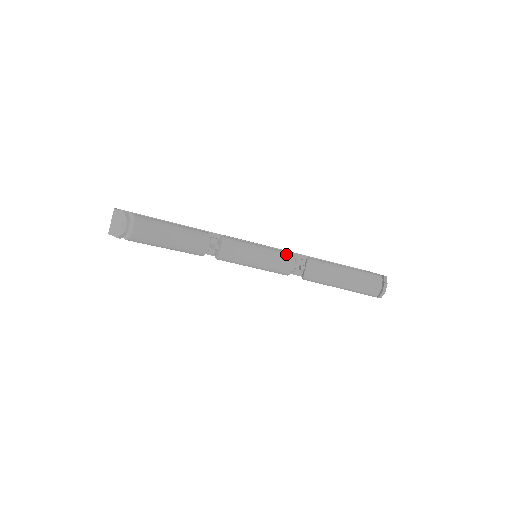
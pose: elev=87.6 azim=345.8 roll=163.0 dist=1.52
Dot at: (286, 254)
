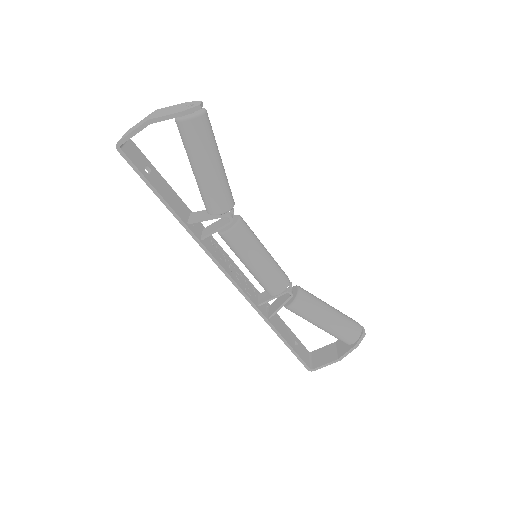
Dot at: occluded
